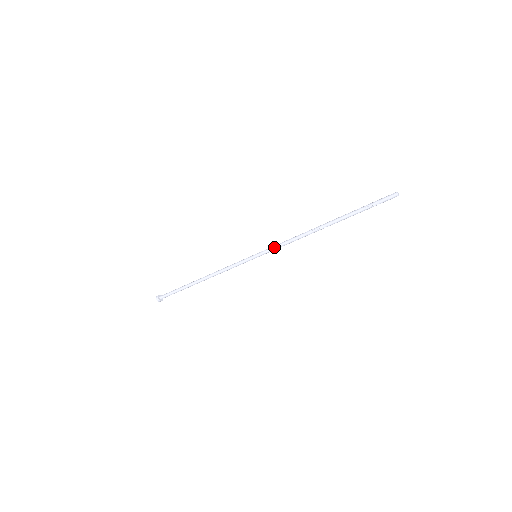
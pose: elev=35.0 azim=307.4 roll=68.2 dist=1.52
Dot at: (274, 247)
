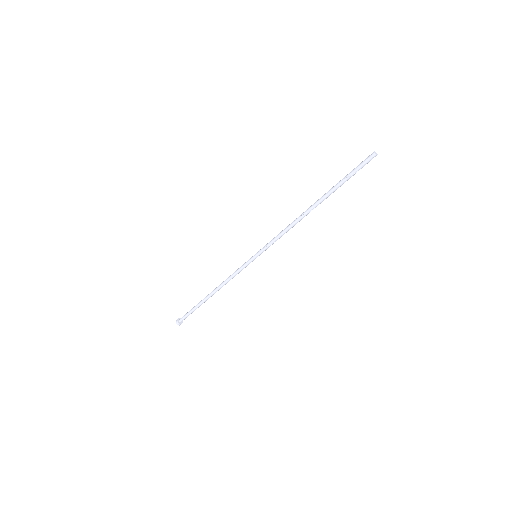
Dot at: (271, 243)
